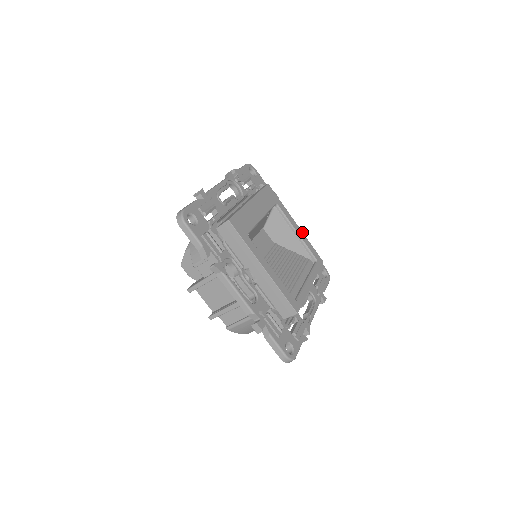
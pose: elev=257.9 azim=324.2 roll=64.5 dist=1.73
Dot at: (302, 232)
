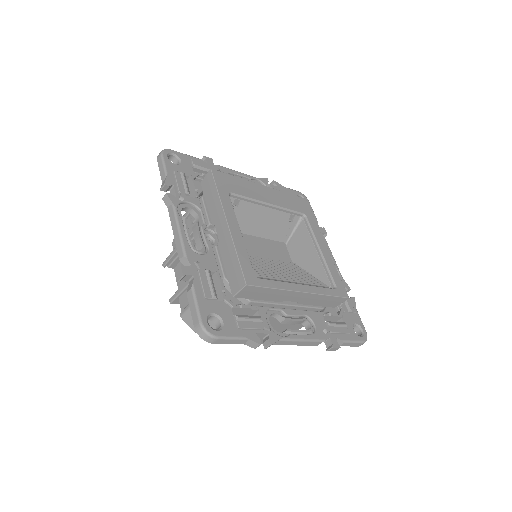
Dot at: (330, 256)
